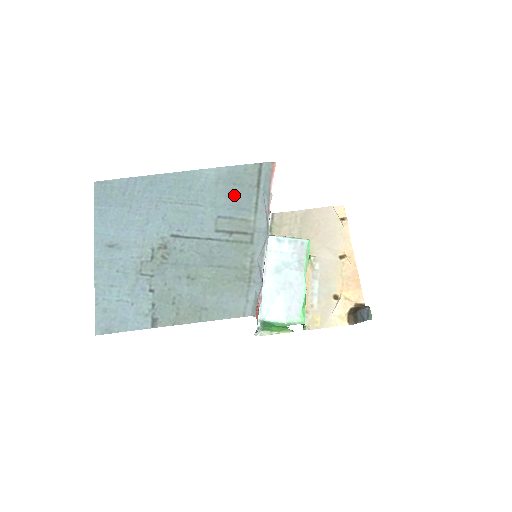
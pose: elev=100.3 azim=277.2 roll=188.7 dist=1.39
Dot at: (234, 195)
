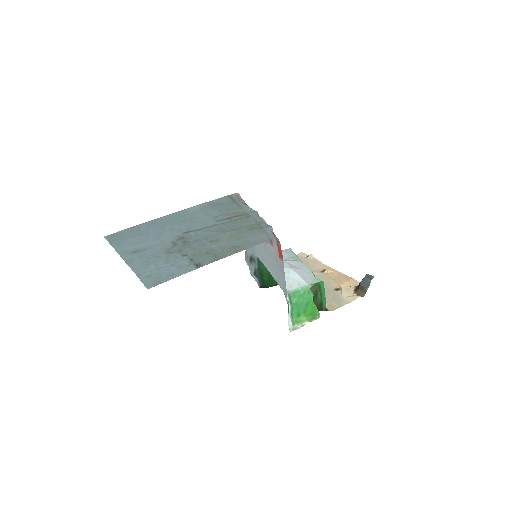
Dot at: (220, 208)
